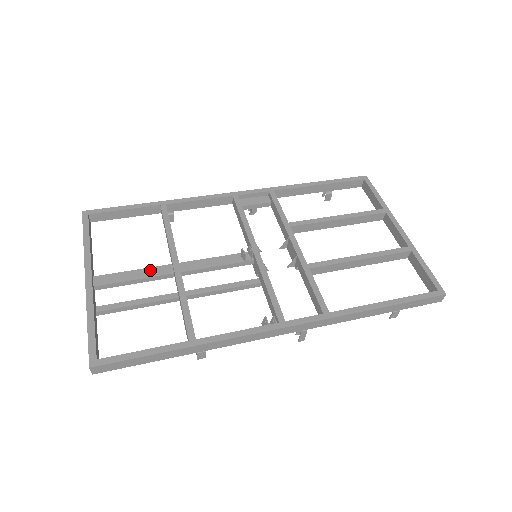
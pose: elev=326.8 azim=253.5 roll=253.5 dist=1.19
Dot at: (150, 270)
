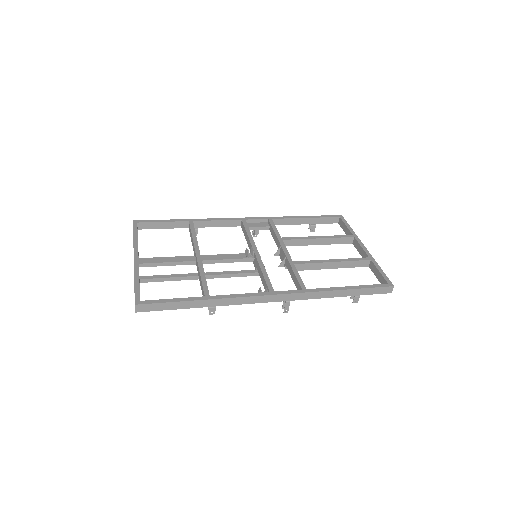
Dot at: (179, 258)
